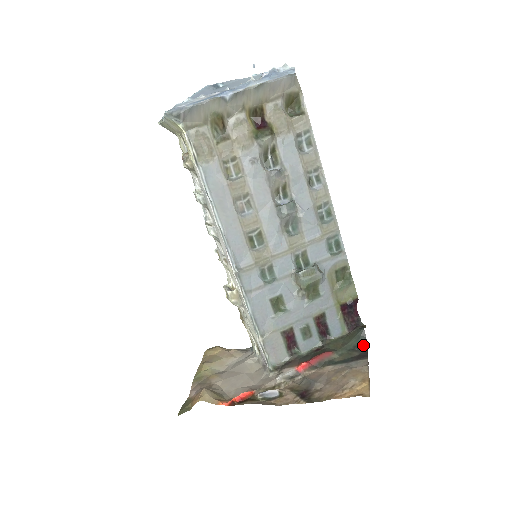
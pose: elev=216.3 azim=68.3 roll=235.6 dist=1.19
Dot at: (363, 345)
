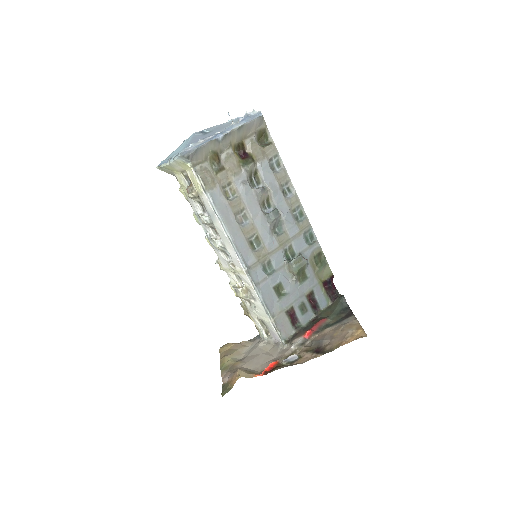
Dot at: (346, 308)
